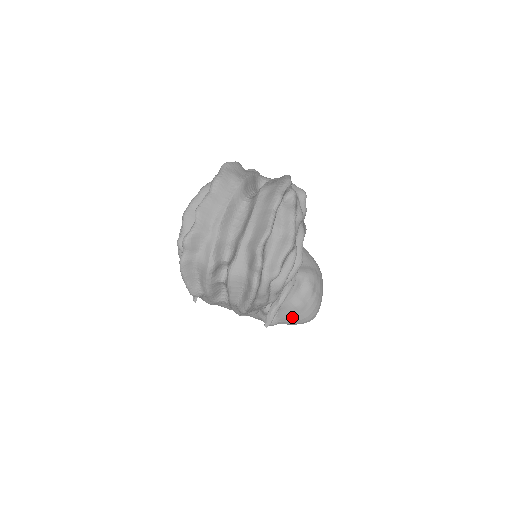
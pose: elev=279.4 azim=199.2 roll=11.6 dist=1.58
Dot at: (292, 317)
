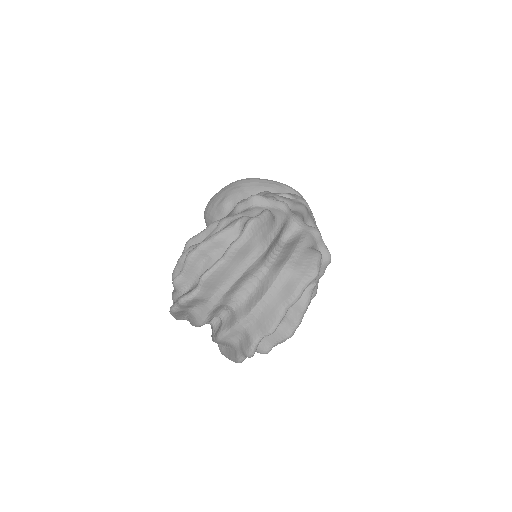
Dot at: occluded
